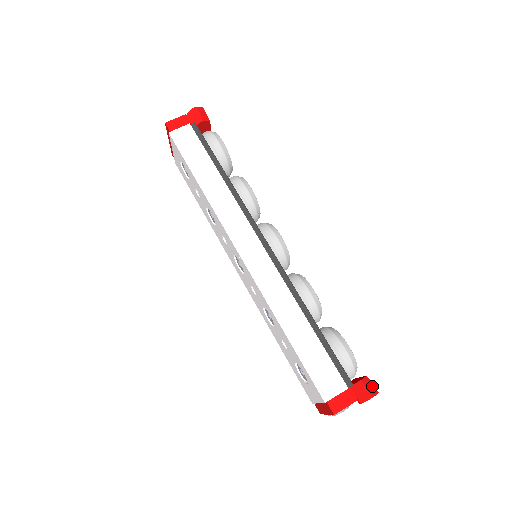
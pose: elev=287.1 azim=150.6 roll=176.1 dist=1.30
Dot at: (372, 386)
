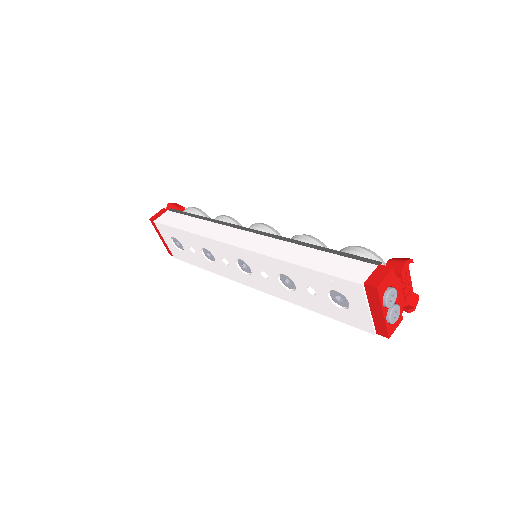
Dot at: (403, 258)
